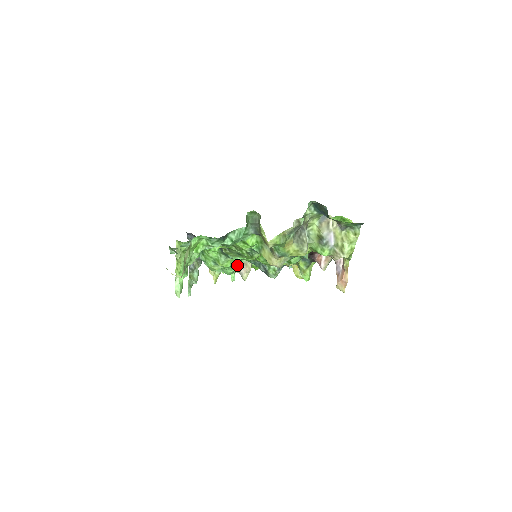
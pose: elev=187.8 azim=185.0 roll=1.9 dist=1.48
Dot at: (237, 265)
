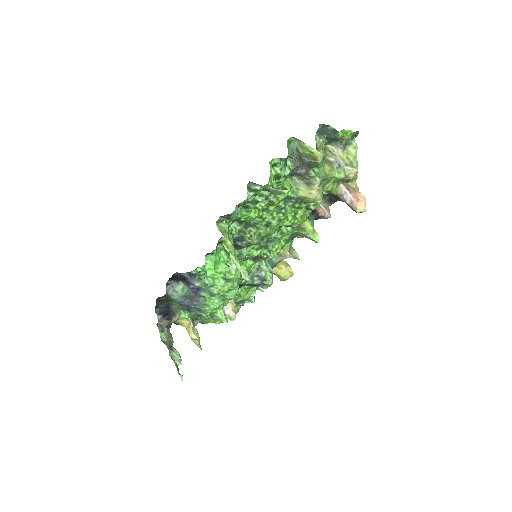
Dot at: (238, 282)
